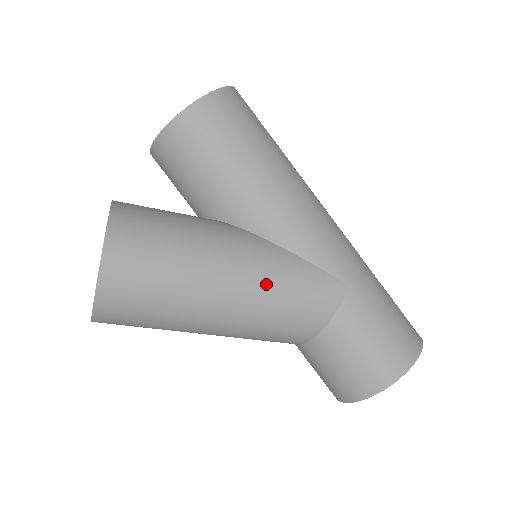
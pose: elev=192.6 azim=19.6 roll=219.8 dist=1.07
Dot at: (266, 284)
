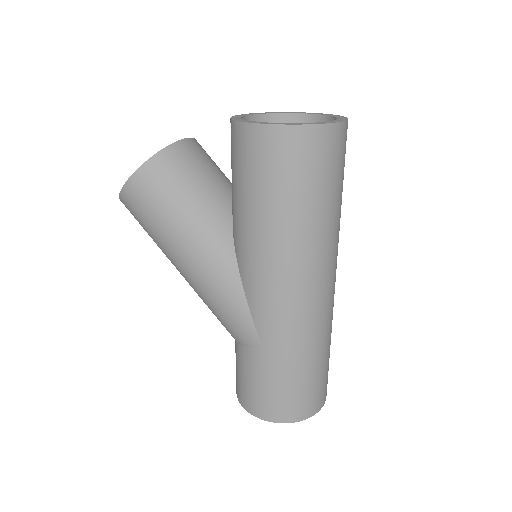
Dot at: (207, 289)
